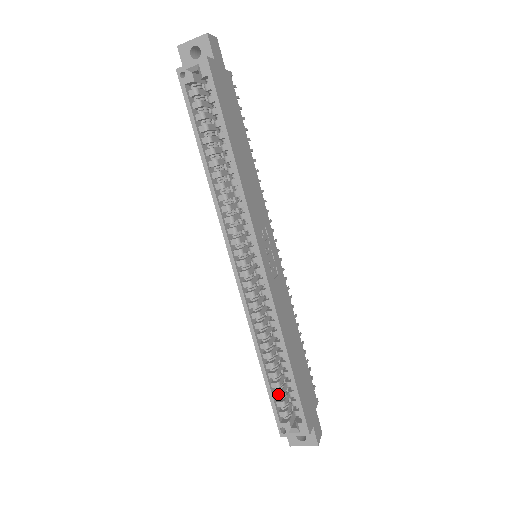
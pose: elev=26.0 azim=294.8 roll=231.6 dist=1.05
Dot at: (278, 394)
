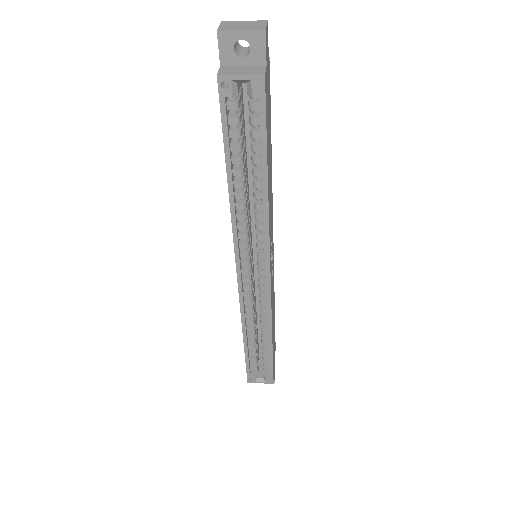
Dot at: (253, 358)
